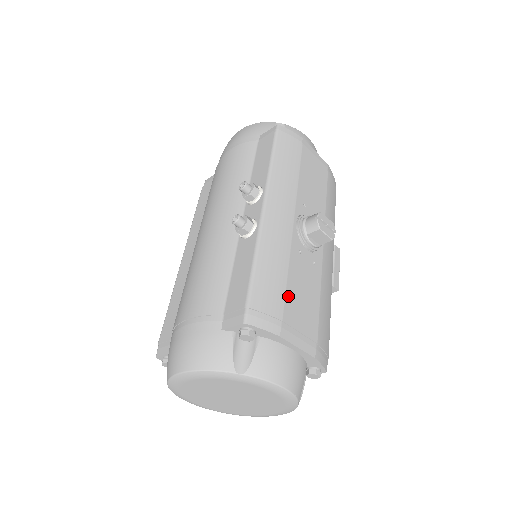
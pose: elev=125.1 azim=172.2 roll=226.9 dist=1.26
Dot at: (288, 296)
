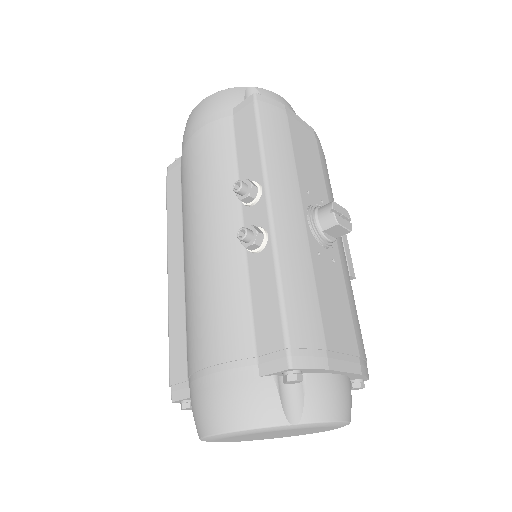
Dot at: (323, 316)
